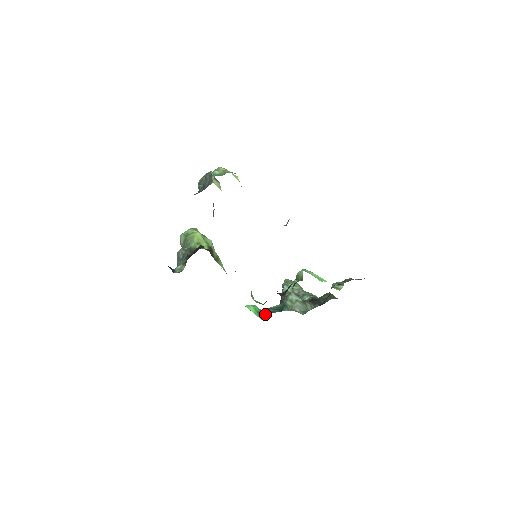
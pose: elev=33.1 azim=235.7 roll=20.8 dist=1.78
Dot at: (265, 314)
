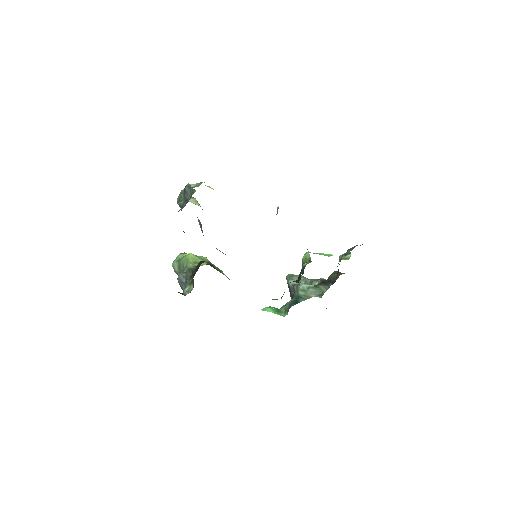
Dot at: (284, 310)
